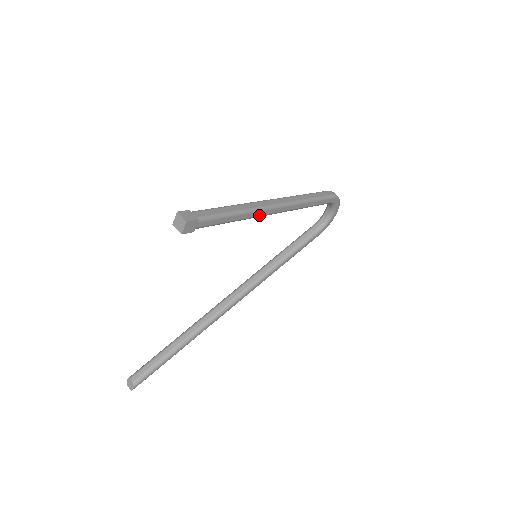
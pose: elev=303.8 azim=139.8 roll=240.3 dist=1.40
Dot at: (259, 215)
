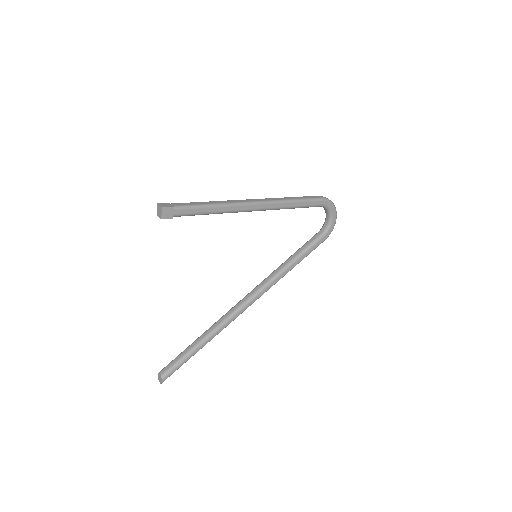
Dot at: (238, 210)
